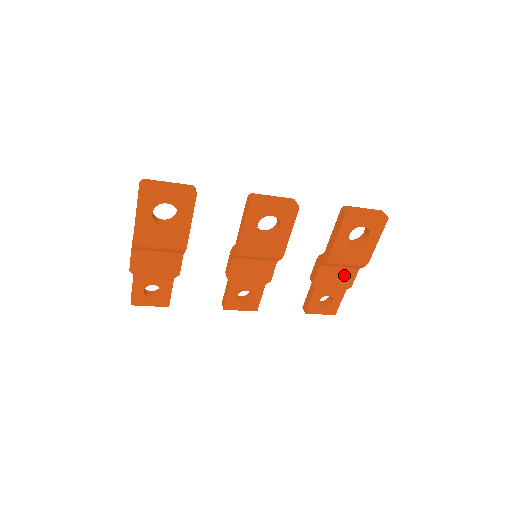
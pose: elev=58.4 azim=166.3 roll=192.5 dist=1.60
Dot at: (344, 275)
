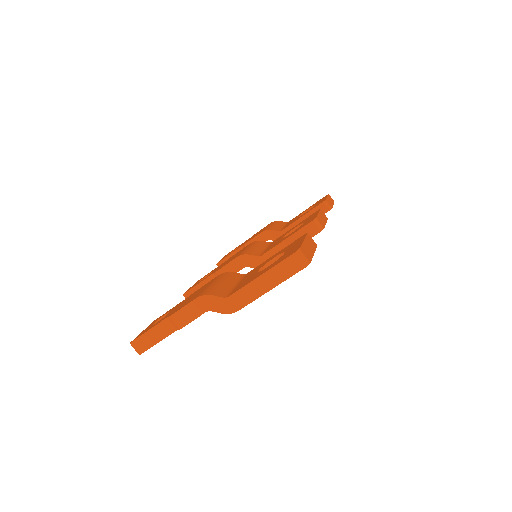
Dot at: occluded
